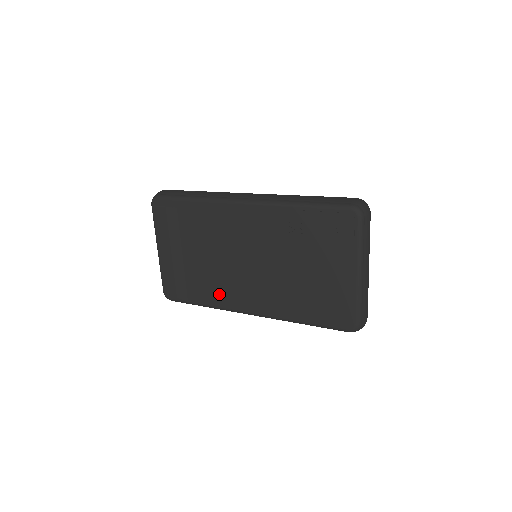
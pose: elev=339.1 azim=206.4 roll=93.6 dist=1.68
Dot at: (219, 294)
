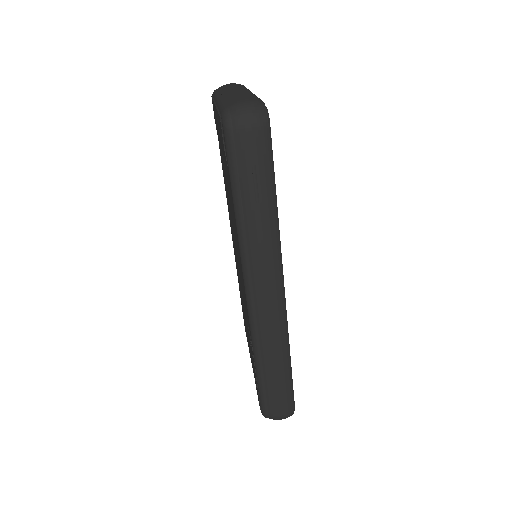
Dot at: (226, 193)
